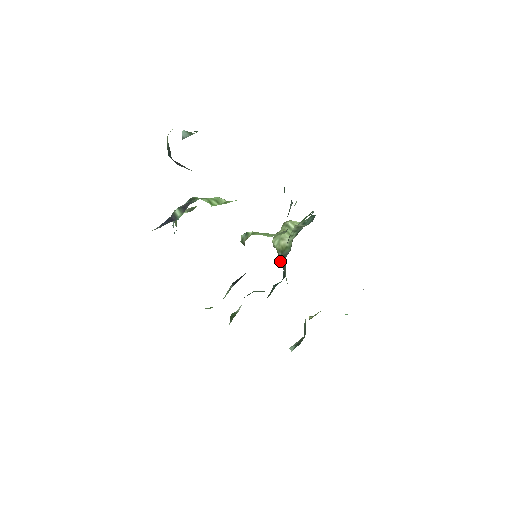
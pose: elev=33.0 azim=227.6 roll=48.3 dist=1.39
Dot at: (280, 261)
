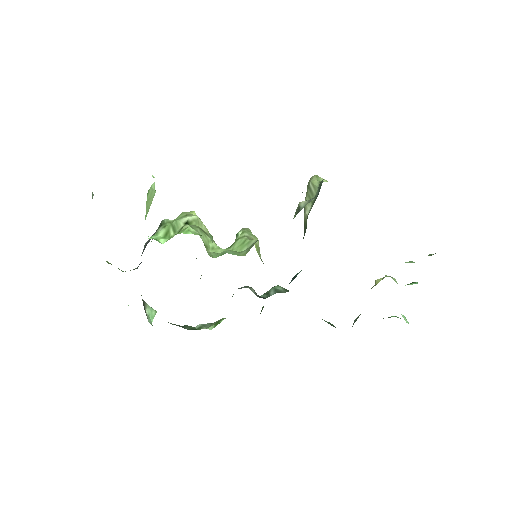
Dot at: occluded
